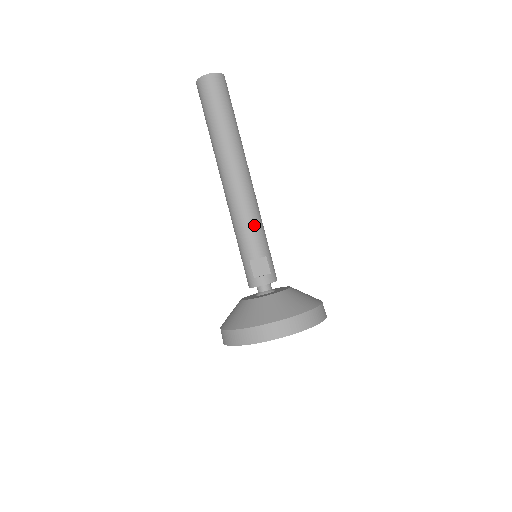
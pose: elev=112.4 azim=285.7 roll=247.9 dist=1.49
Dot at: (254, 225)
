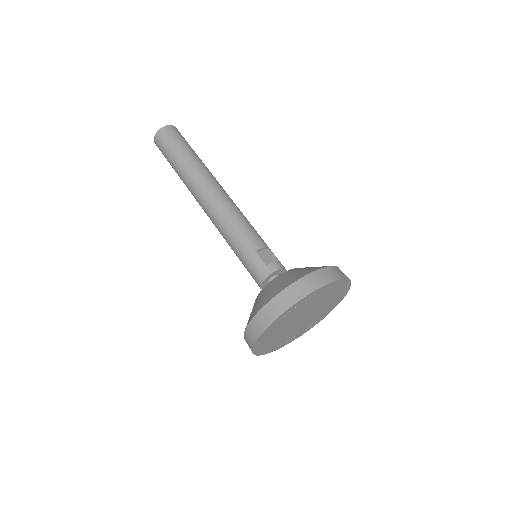
Dot at: (248, 223)
